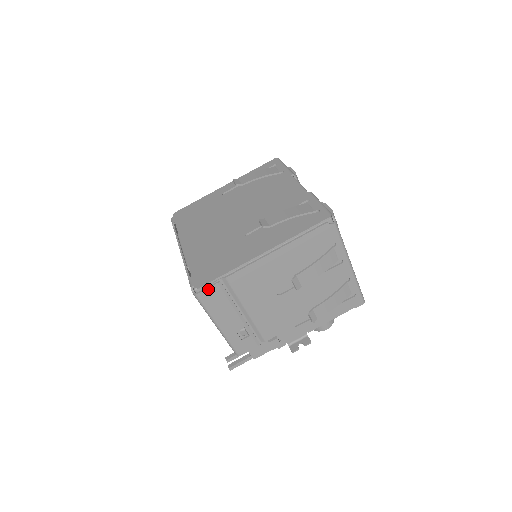
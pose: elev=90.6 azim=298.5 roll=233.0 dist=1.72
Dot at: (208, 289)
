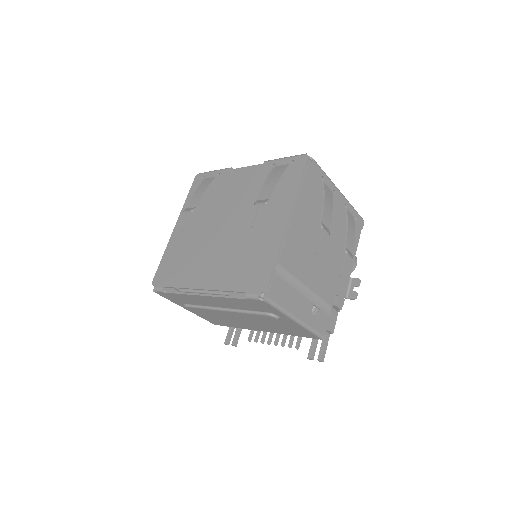
Dot at: (273, 286)
